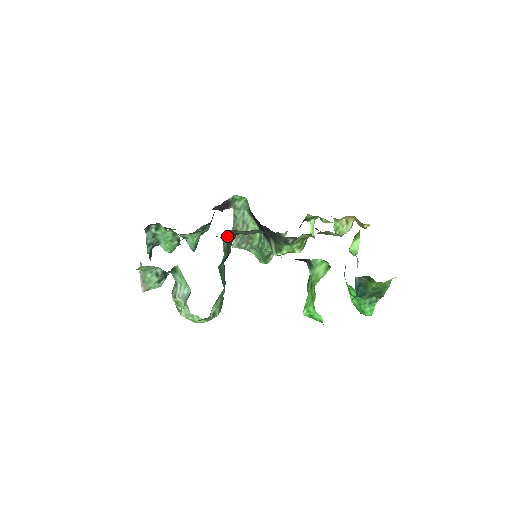
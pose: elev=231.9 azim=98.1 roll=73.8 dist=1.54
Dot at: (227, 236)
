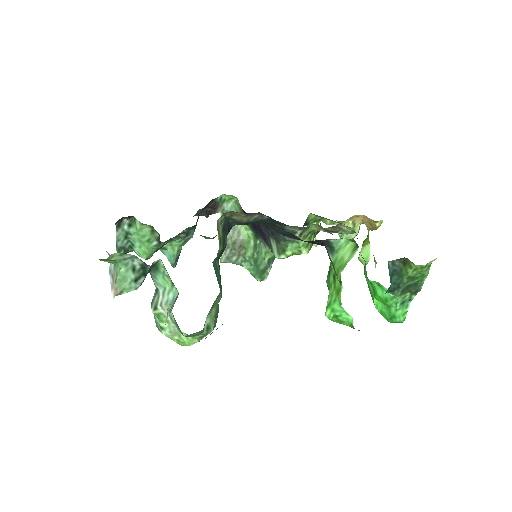
Dot at: (222, 224)
